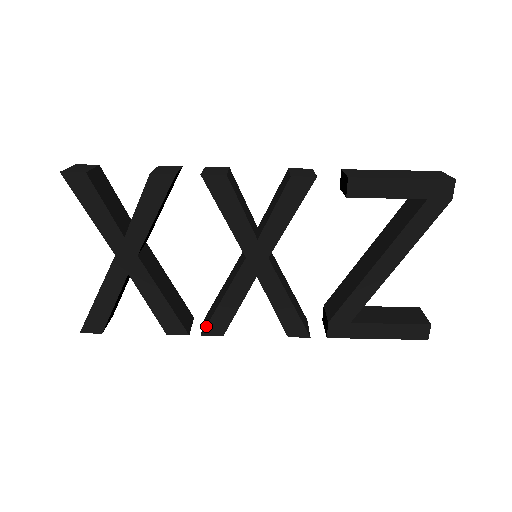
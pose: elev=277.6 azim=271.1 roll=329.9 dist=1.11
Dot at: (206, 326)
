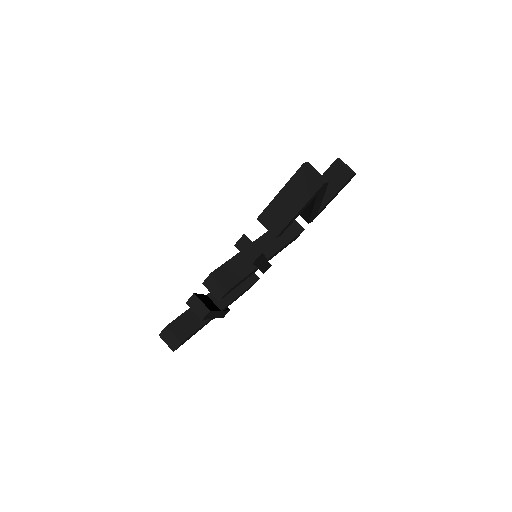
Dot at: occluded
